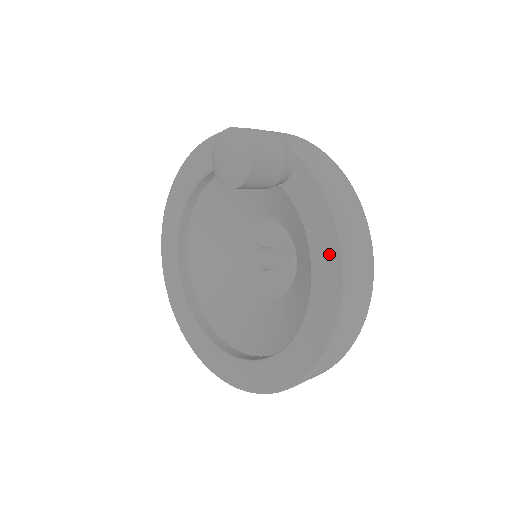
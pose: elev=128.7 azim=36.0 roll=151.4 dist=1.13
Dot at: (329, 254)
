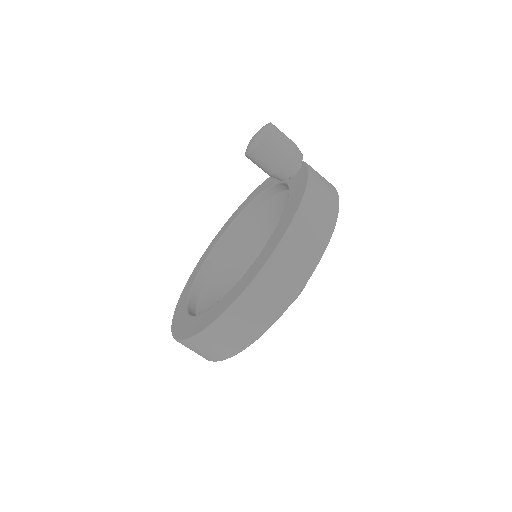
Dot at: (293, 208)
